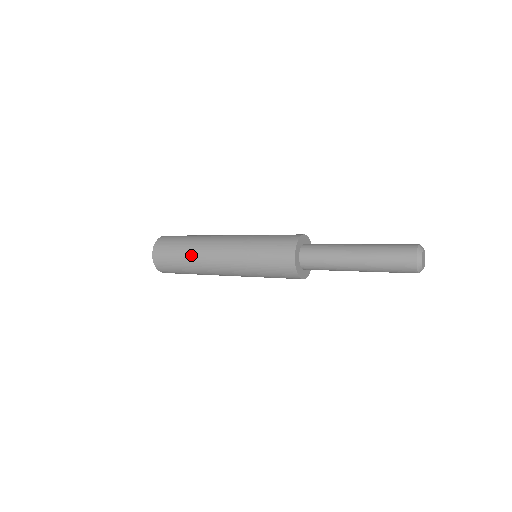
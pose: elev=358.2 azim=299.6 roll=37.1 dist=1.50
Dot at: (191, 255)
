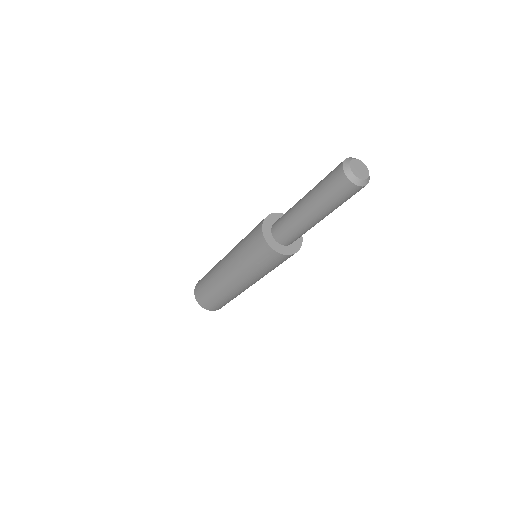
Dot at: (211, 274)
